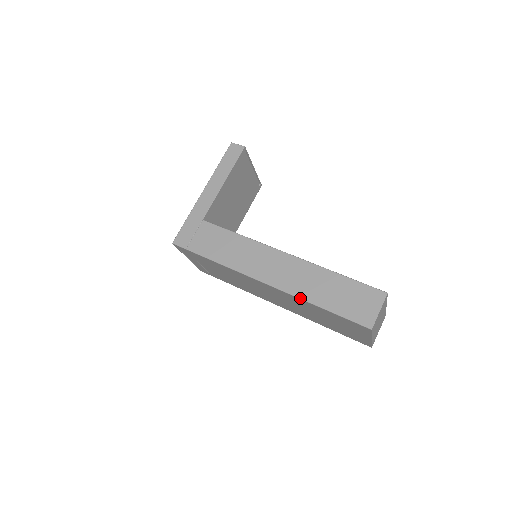
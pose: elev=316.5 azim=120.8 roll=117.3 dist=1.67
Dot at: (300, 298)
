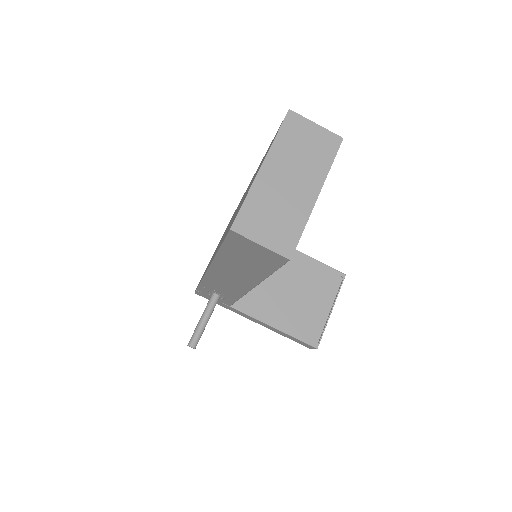
Dot at: occluded
